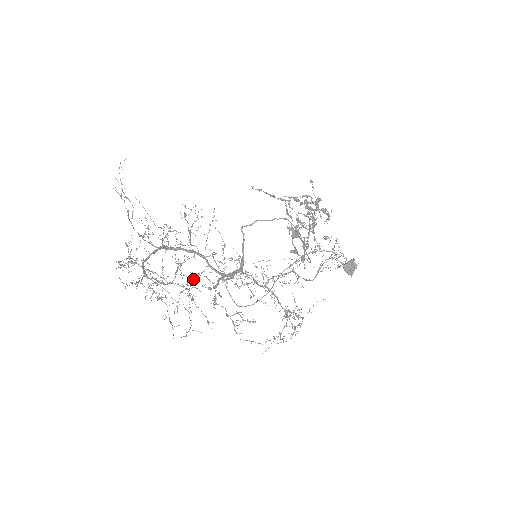
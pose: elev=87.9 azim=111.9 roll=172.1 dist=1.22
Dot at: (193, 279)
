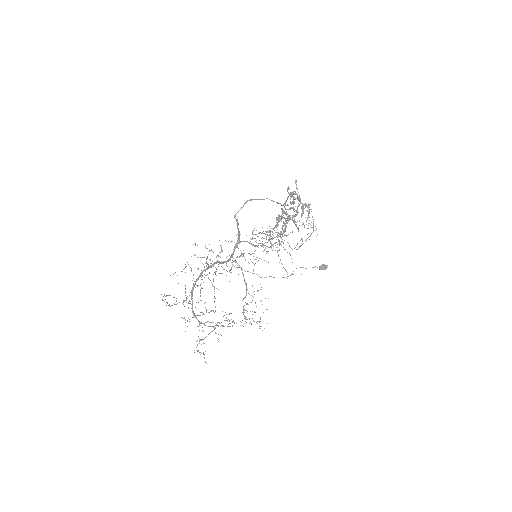
Dot at: occluded
